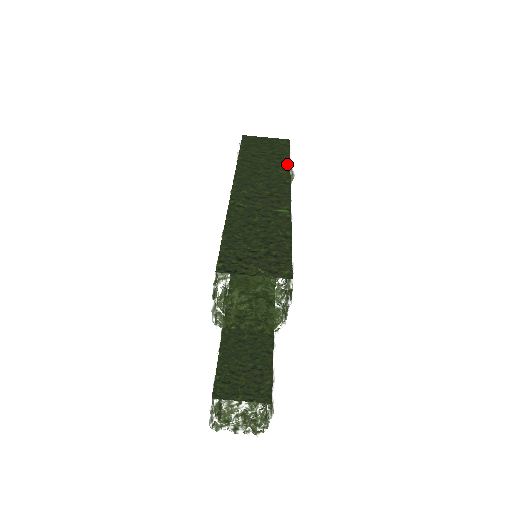
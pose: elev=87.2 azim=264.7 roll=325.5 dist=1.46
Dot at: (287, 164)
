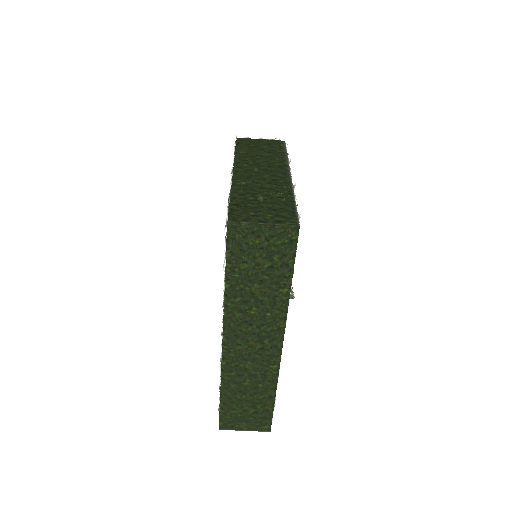
Dot at: (286, 295)
